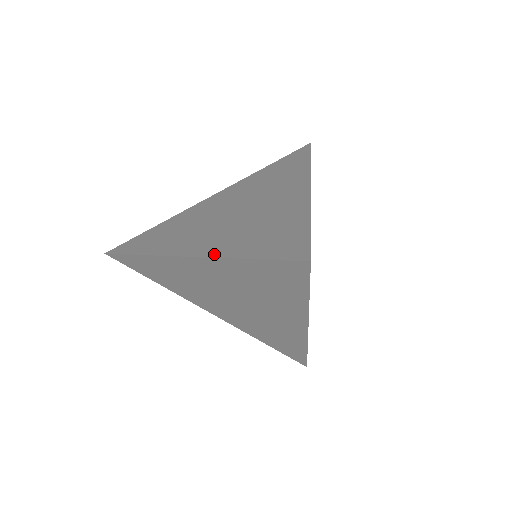
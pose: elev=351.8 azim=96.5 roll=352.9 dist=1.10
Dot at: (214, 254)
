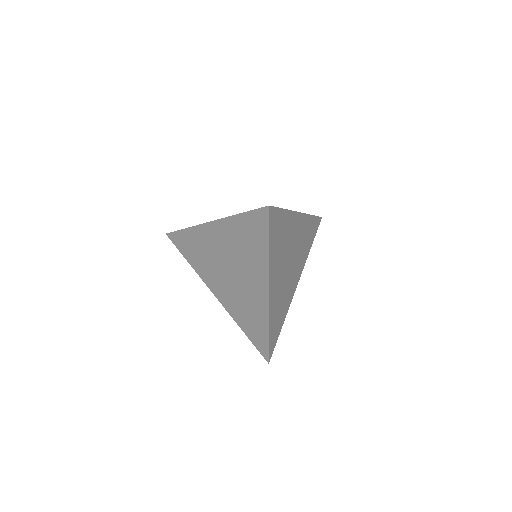
Dot at: (225, 218)
